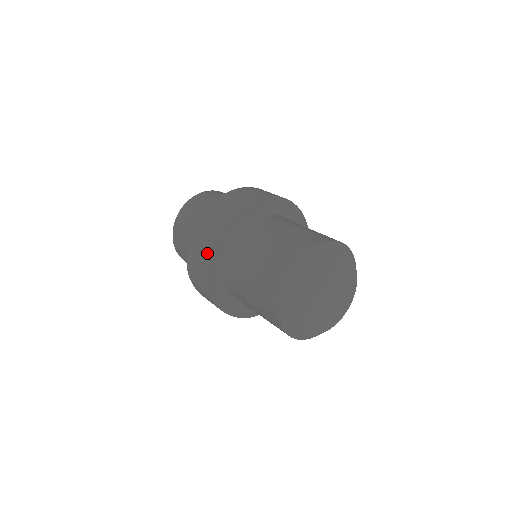
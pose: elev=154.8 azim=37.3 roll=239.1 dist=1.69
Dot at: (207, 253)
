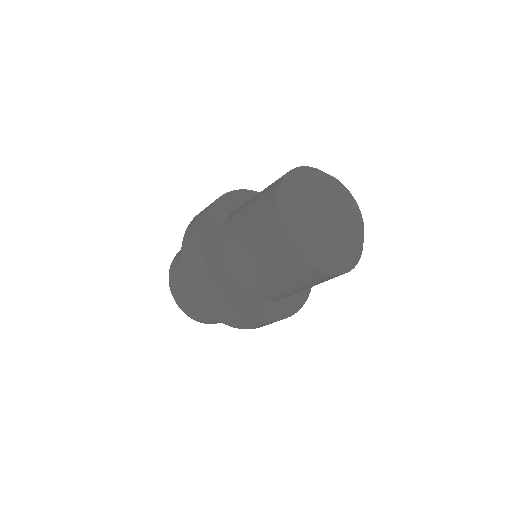
Dot at: (211, 282)
